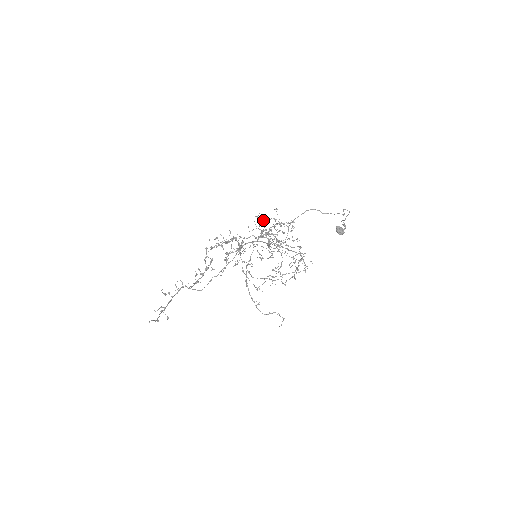
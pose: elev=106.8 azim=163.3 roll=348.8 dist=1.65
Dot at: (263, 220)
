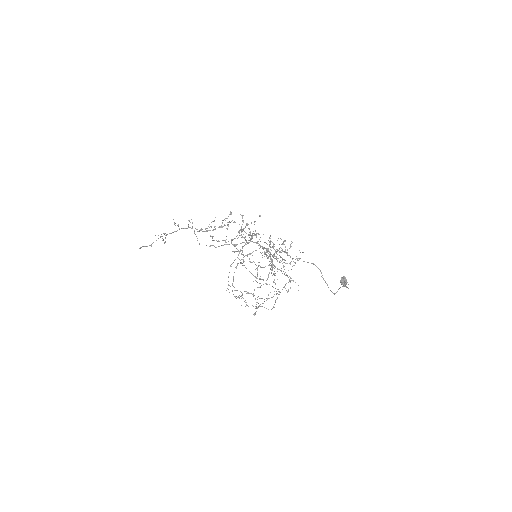
Dot at: occluded
